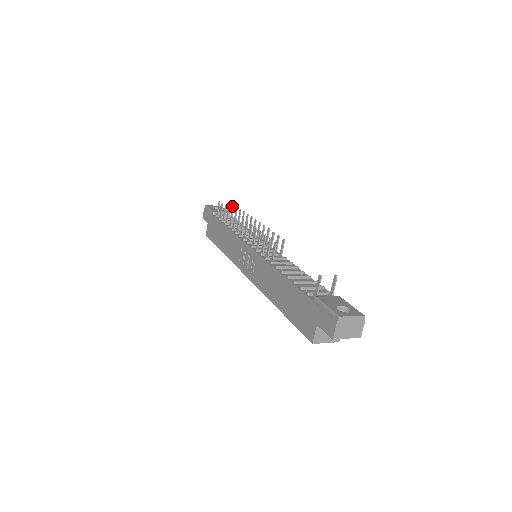
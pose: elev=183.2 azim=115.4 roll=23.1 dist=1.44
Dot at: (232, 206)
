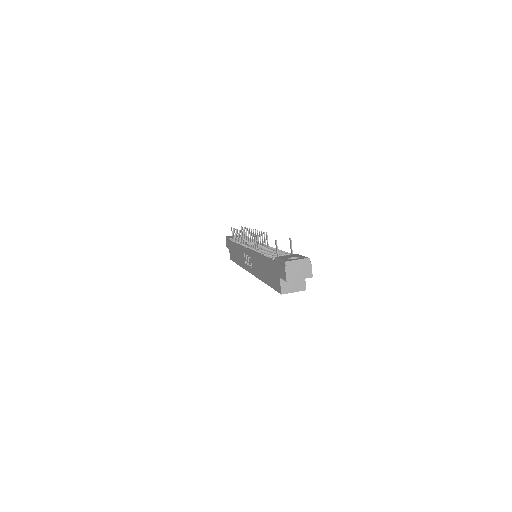
Dot at: (242, 229)
